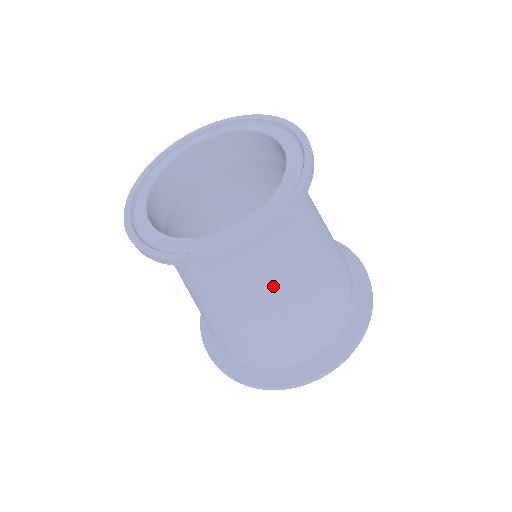
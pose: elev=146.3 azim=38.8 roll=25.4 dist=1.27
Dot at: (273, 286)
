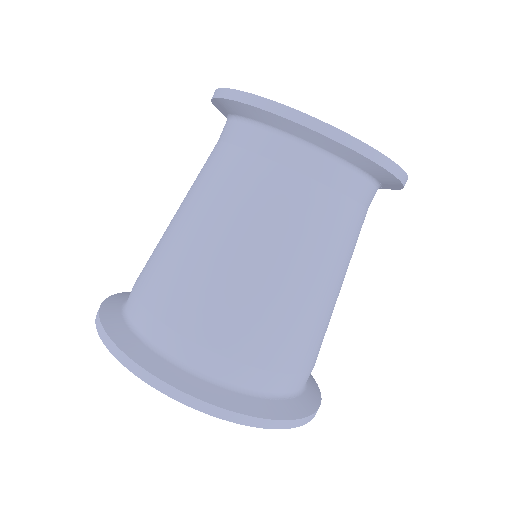
Dot at: (264, 222)
